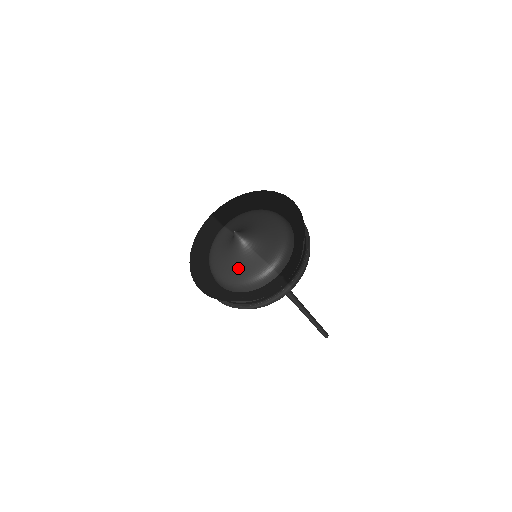
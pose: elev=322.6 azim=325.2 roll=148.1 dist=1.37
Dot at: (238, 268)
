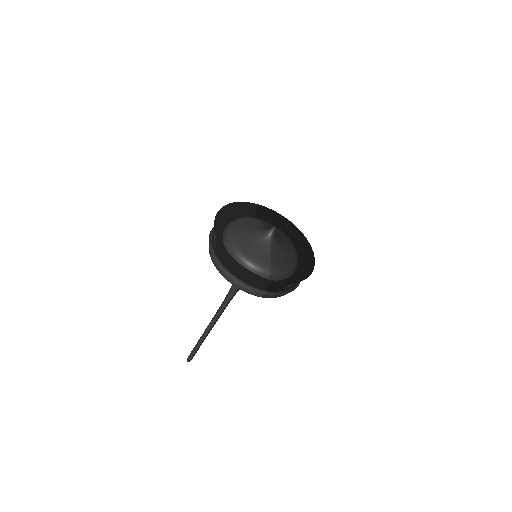
Dot at: (251, 247)
